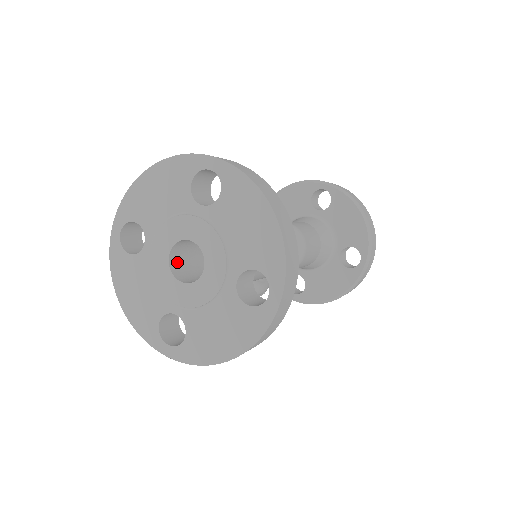
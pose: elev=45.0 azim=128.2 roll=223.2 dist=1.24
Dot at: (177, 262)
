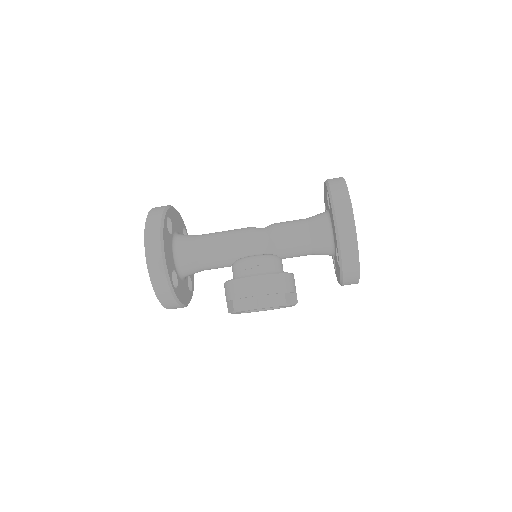
Dot at: occluded
